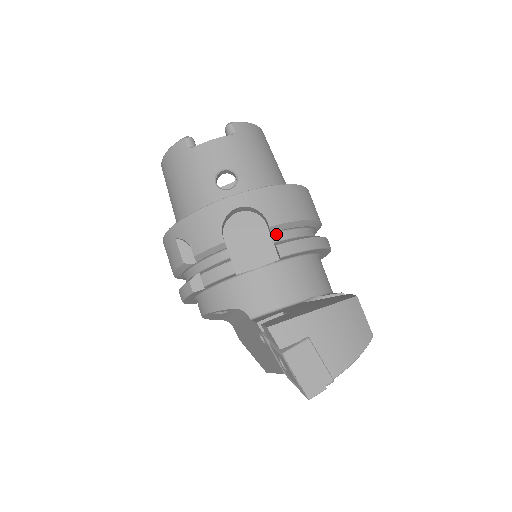
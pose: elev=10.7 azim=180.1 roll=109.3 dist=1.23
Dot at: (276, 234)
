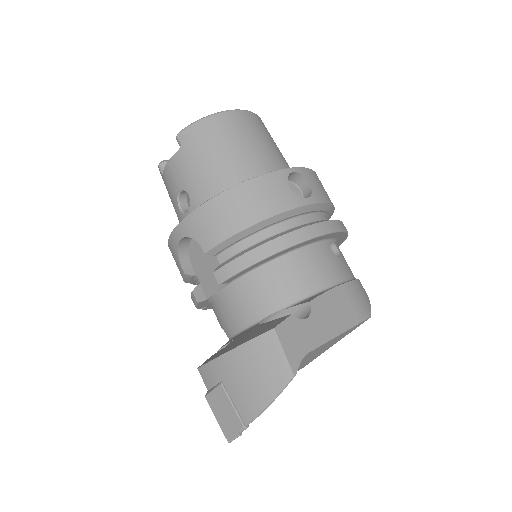
Dot at: (222, 254)
